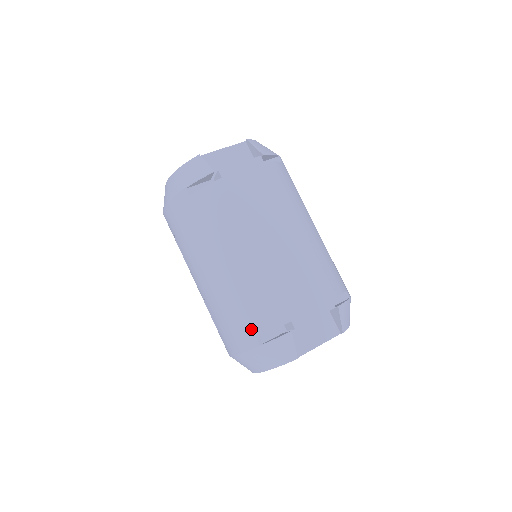
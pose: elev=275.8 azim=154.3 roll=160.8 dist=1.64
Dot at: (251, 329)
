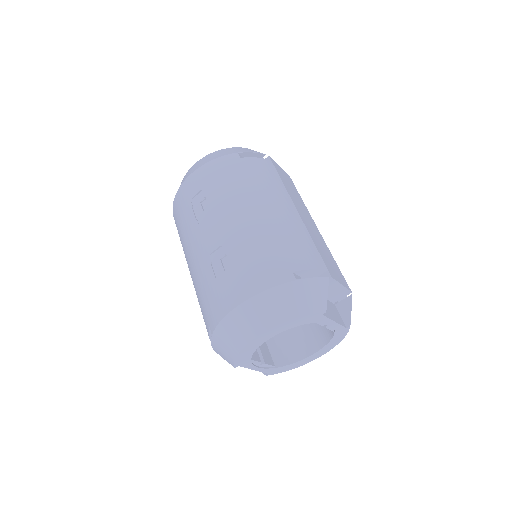
Dot at: (288, 264)
